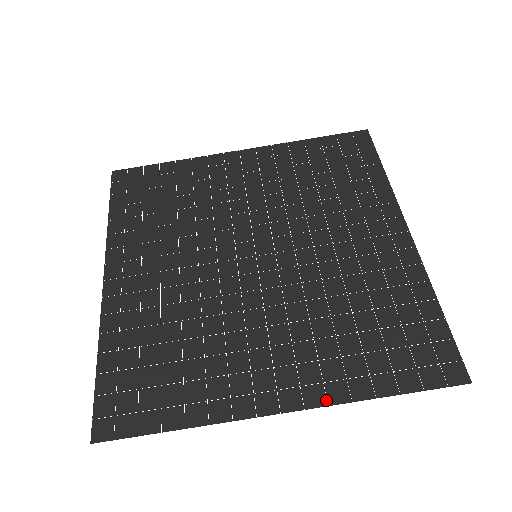
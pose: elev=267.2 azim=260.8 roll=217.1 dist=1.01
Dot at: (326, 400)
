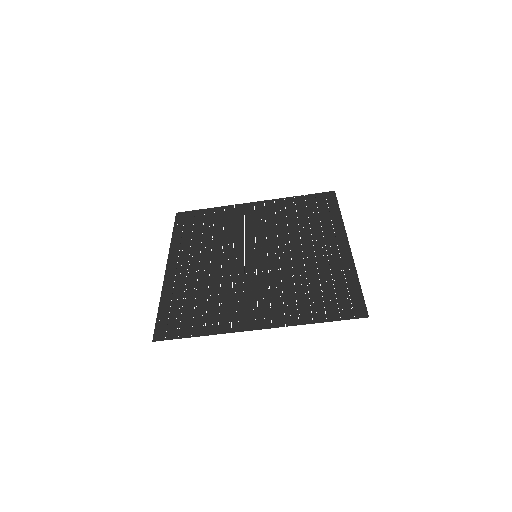
Dot at: occluded
